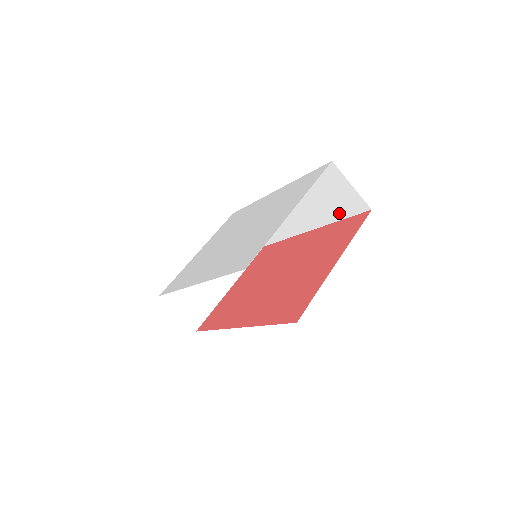
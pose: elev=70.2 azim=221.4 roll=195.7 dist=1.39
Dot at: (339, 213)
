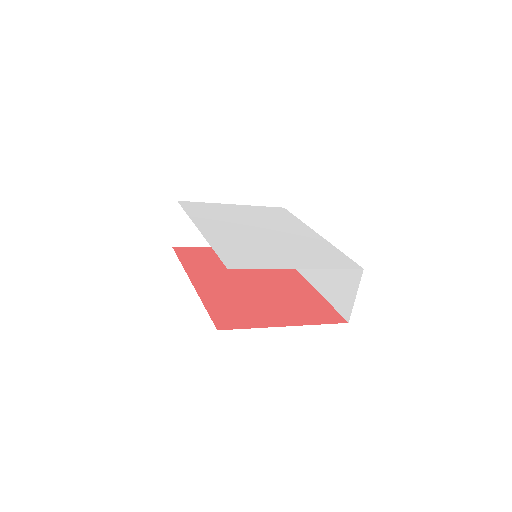
Dot at: (332, 297)
